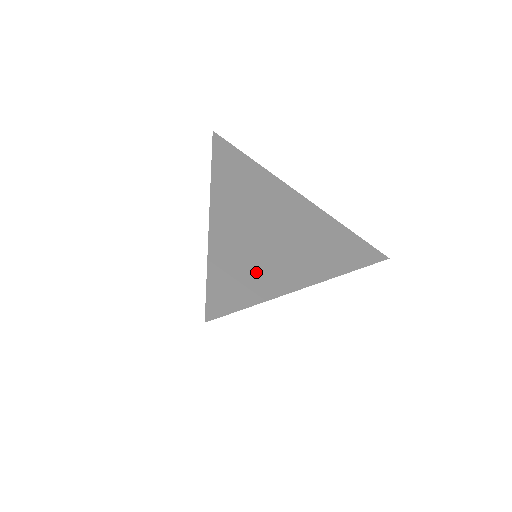
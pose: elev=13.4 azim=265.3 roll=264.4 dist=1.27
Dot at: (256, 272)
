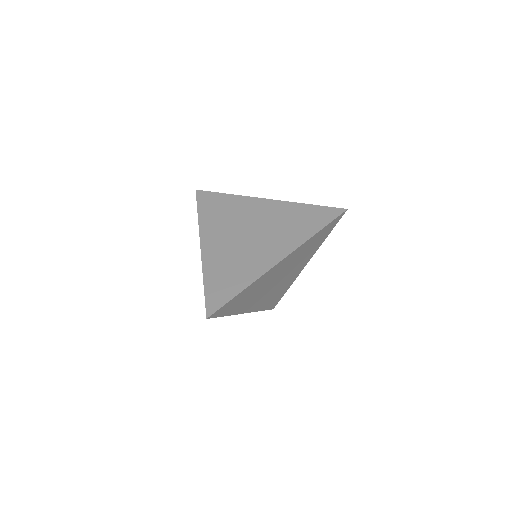
Dot at: (237, 272)
